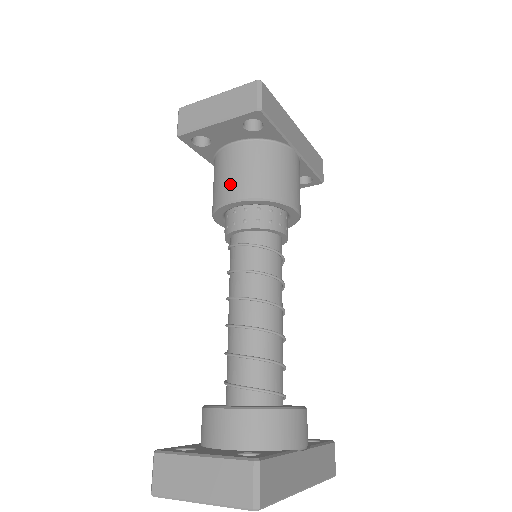
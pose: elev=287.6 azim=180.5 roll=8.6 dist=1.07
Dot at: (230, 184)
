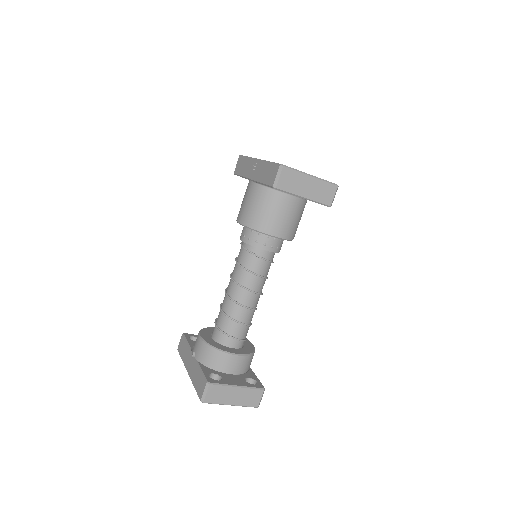
Dot at: (279, 224)
